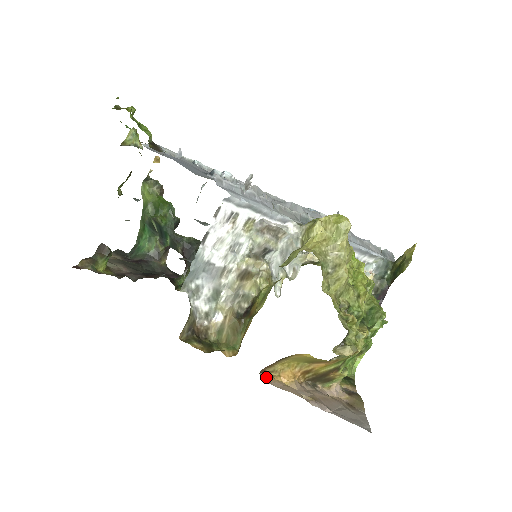
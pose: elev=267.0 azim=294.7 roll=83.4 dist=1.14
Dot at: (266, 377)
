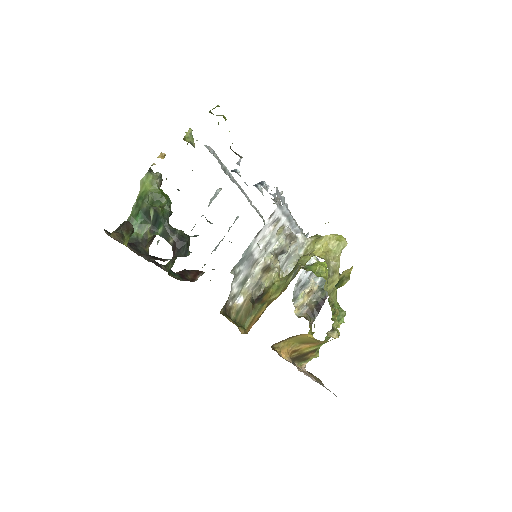
Dot at: (276, 351)
